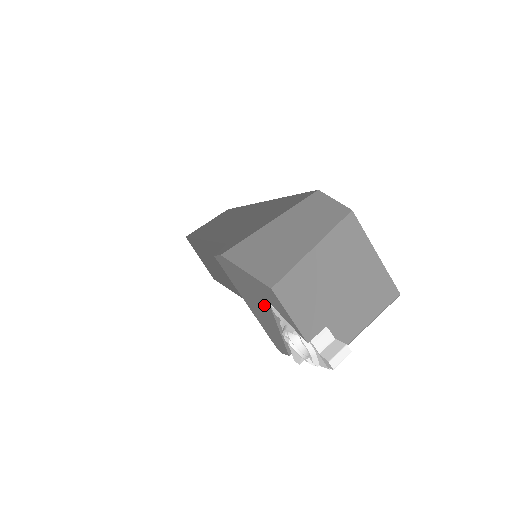
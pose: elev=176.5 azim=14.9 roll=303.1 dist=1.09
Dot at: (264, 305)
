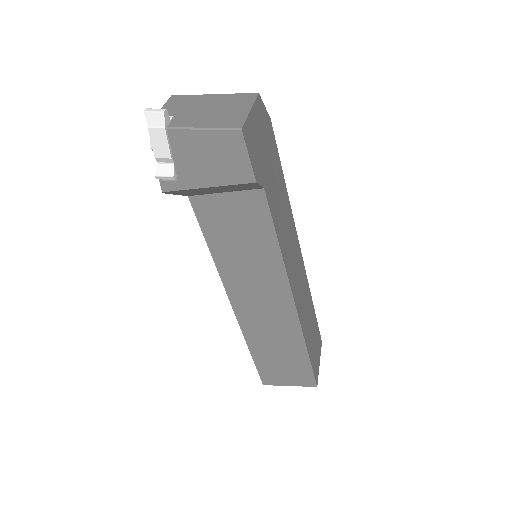
Dot at: occluded
